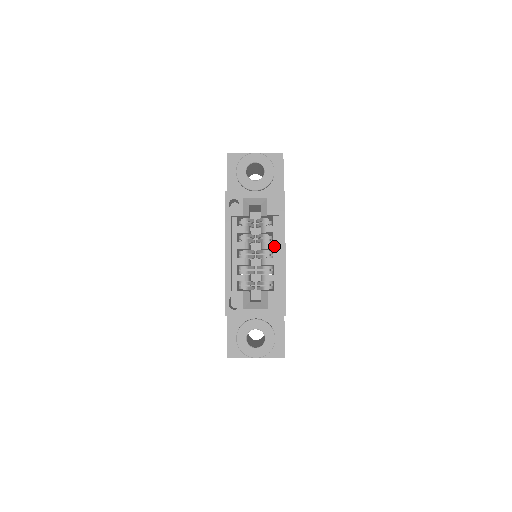
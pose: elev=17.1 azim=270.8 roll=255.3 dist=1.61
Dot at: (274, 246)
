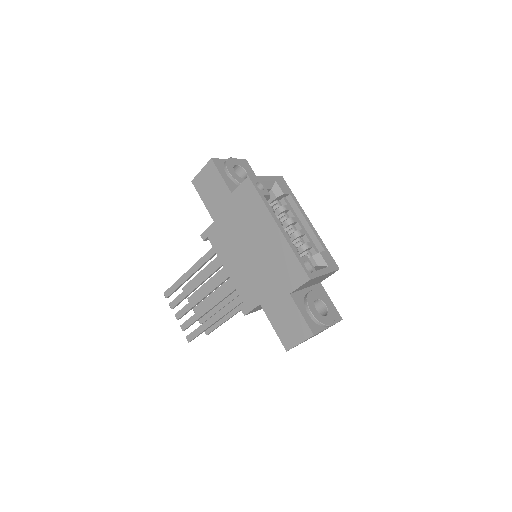
Dot at: (297, 220)
